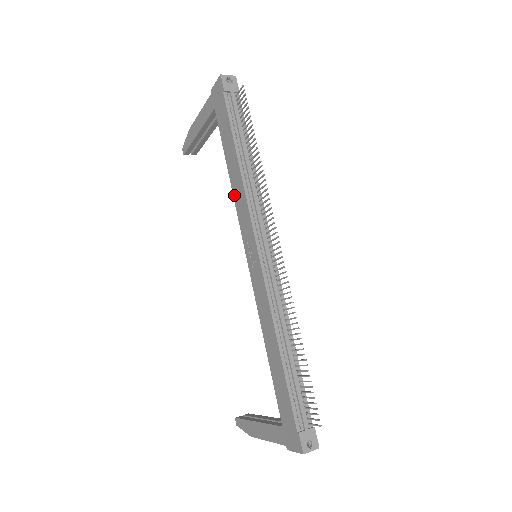
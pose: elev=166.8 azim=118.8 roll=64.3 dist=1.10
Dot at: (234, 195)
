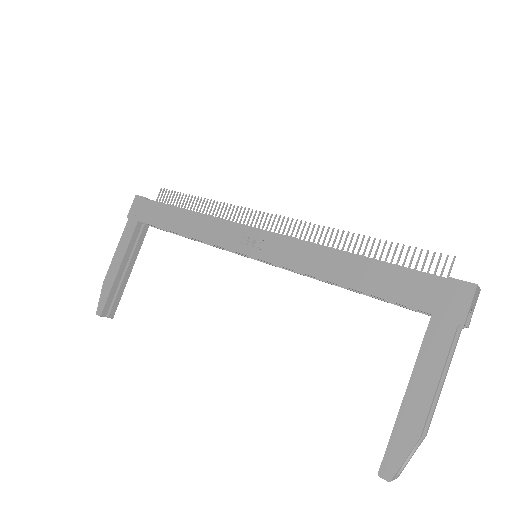
Dot at: (200, 238)
